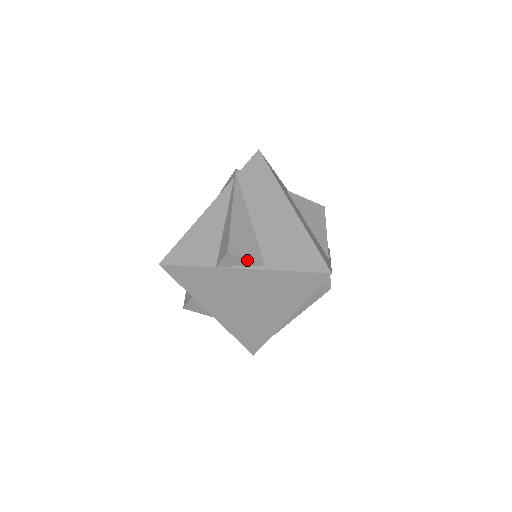
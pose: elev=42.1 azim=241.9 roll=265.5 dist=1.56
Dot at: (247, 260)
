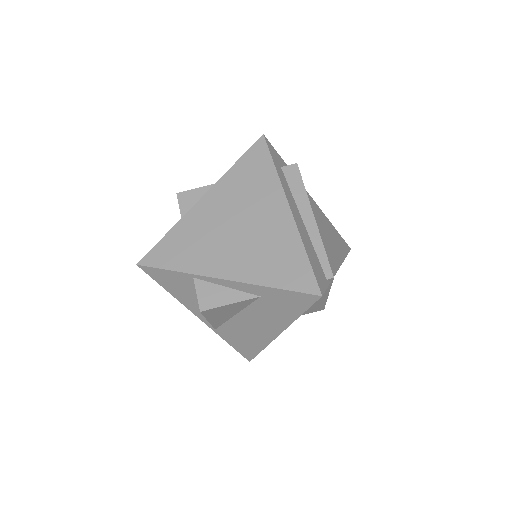
Dot at: (199, 190)
